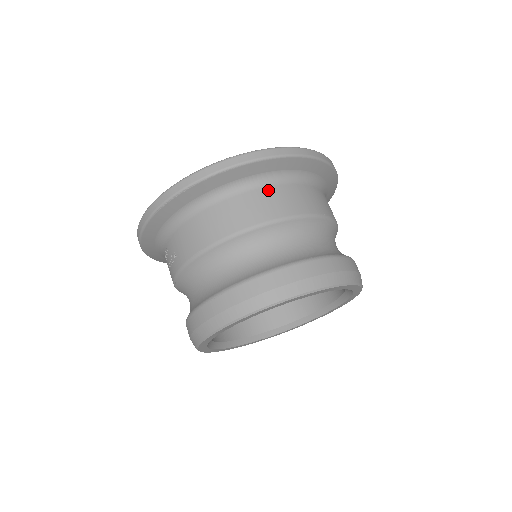
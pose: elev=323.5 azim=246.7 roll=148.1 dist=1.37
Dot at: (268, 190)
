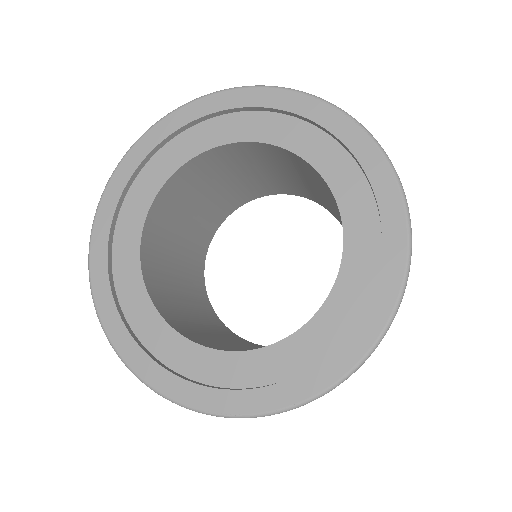
Dot at: occluded
